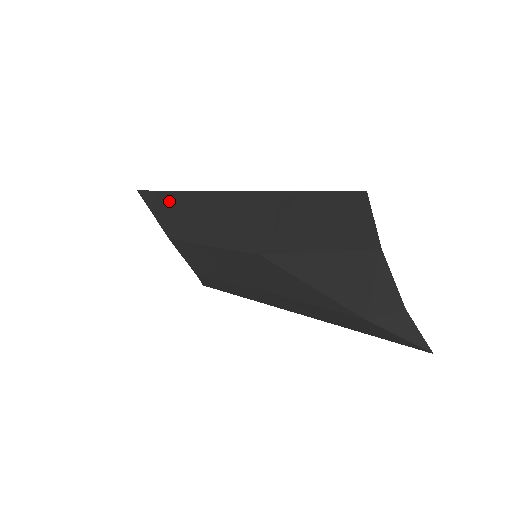
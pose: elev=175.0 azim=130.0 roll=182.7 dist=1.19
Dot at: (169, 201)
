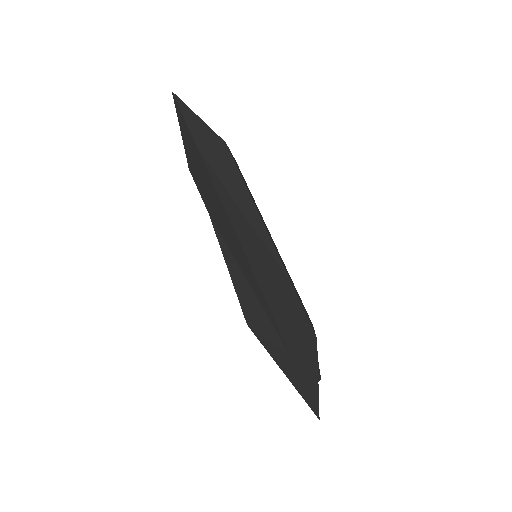
Dot at: (201, 166)
